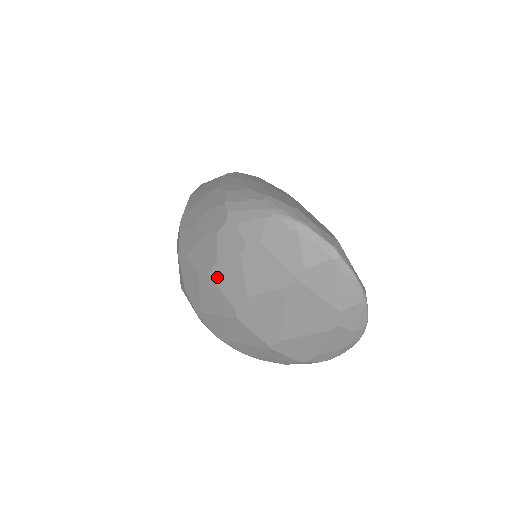
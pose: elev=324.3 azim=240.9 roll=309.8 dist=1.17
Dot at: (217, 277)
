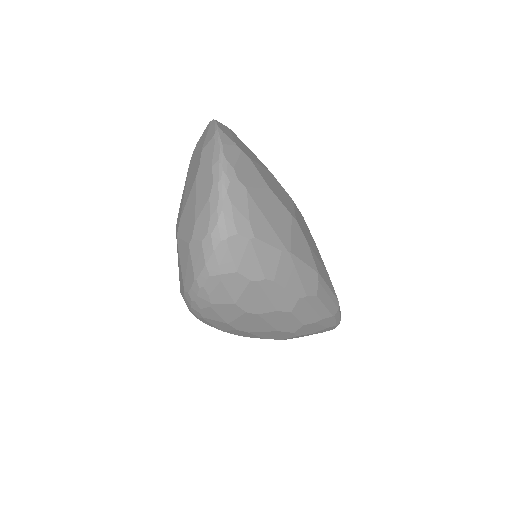
Dot at: occluded
